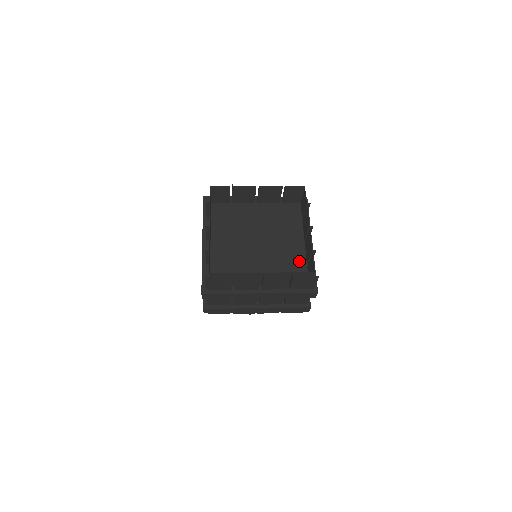
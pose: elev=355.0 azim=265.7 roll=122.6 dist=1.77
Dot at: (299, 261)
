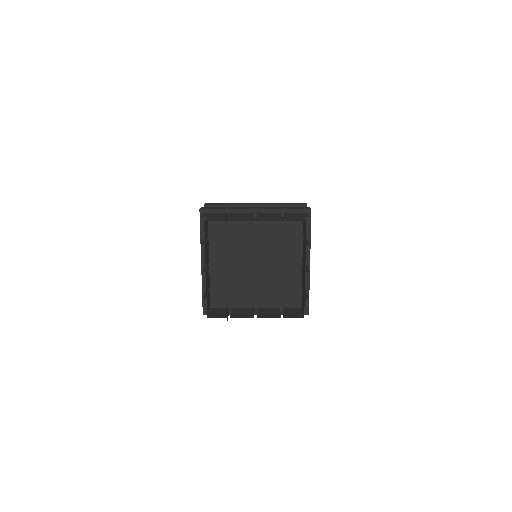
Dot at: (295, 284)
